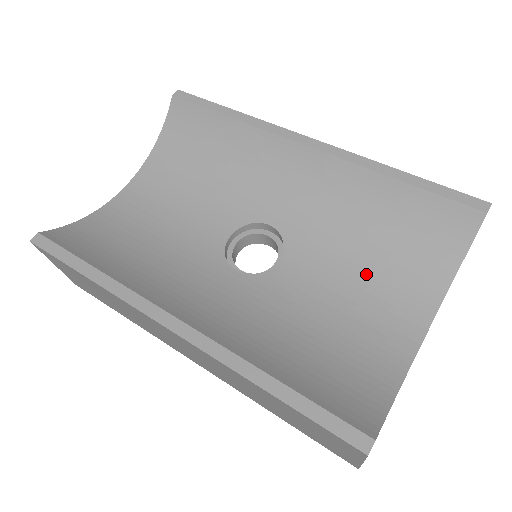
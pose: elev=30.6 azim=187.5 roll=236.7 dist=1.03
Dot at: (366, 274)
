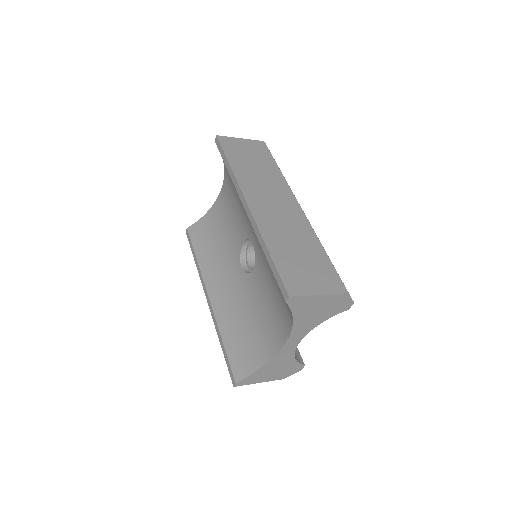
Dot at: (274, 297)
